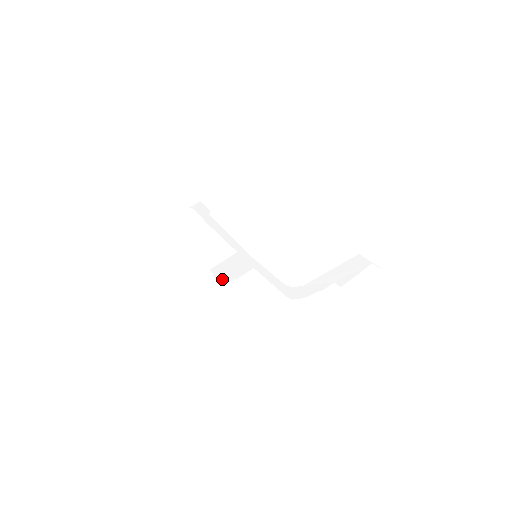
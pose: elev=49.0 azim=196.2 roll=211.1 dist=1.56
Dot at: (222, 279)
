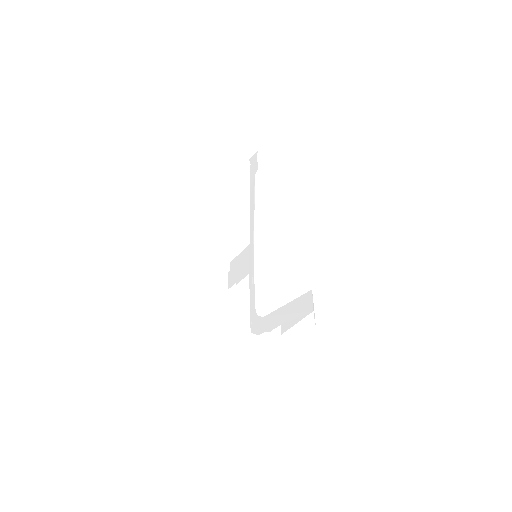
Dot at: (231, 280)
